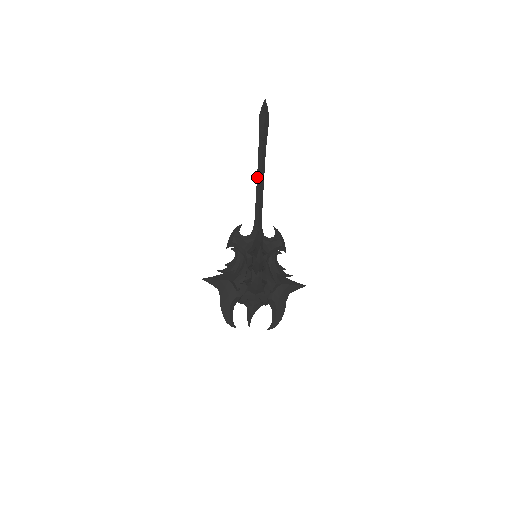
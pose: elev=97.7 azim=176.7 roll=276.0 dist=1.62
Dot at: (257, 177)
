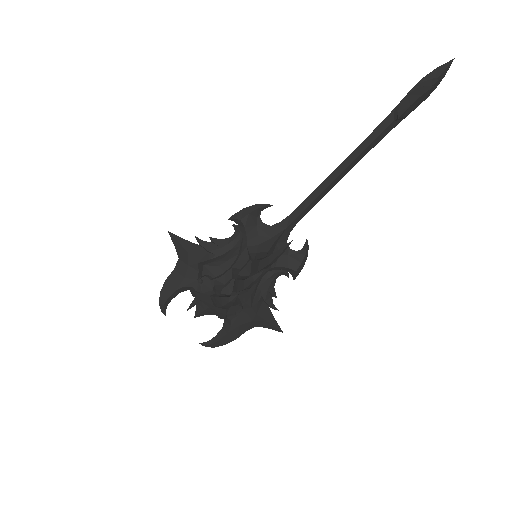
Dot at: (343, 161)
